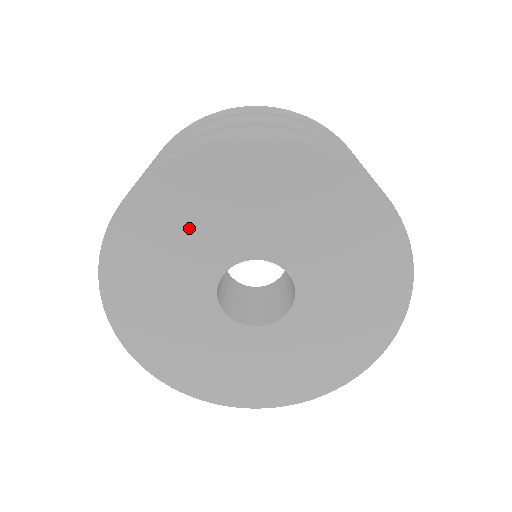
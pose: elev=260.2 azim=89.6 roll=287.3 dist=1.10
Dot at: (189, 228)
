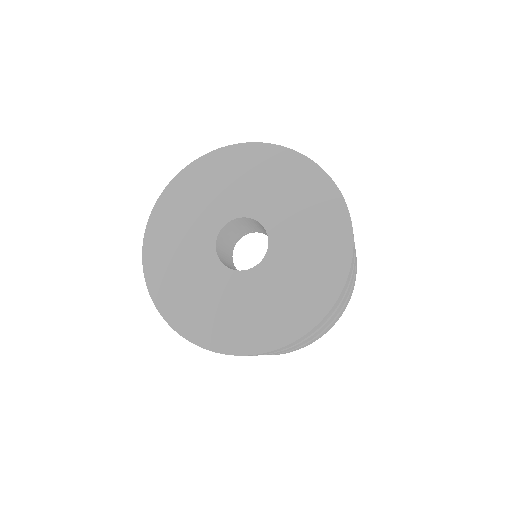
Dot at: (190, 214)
